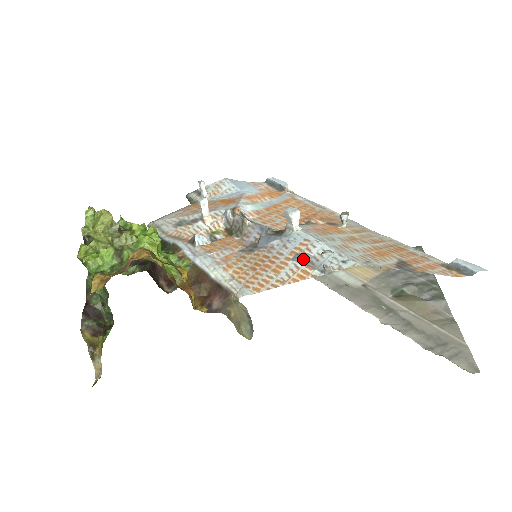
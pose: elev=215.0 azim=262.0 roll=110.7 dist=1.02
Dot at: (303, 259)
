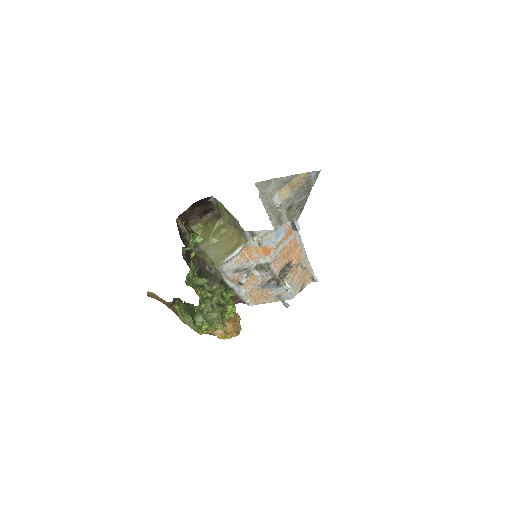
Dot at: (279, 297)
